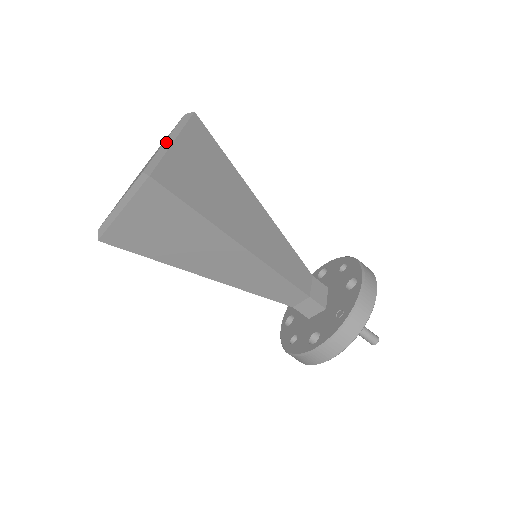
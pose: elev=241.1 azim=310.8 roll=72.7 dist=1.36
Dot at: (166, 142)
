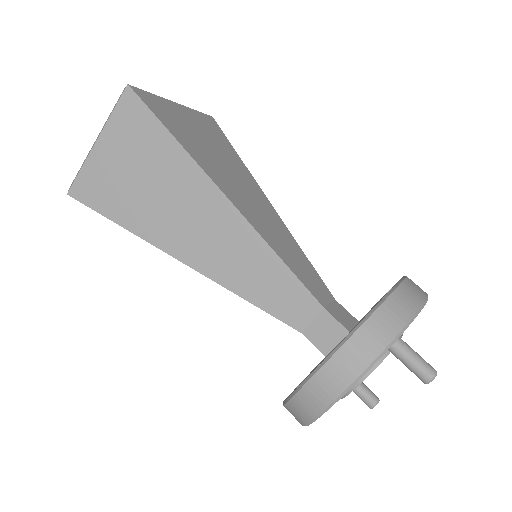
Dot at: occluded
